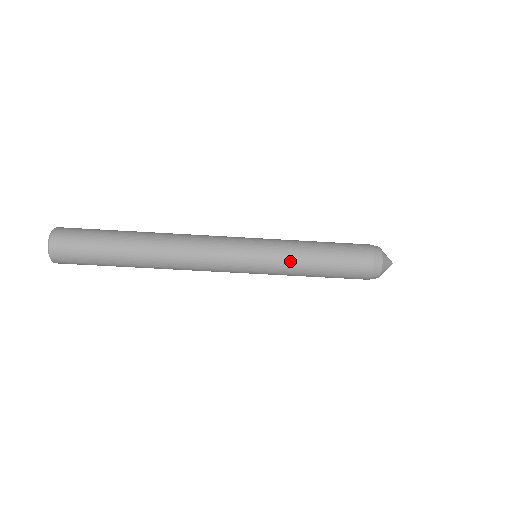
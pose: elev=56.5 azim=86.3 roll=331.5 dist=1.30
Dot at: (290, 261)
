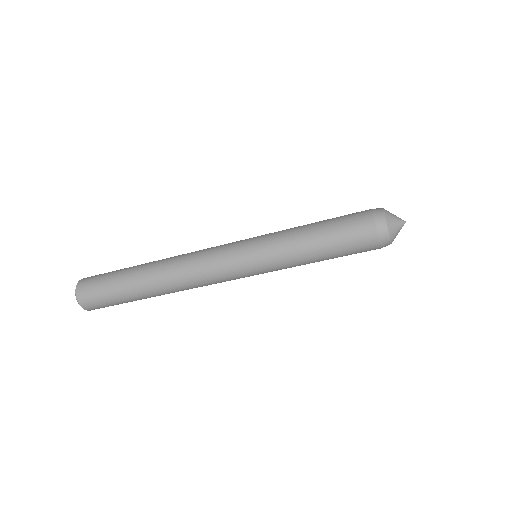
Dot at: (285, 255)
